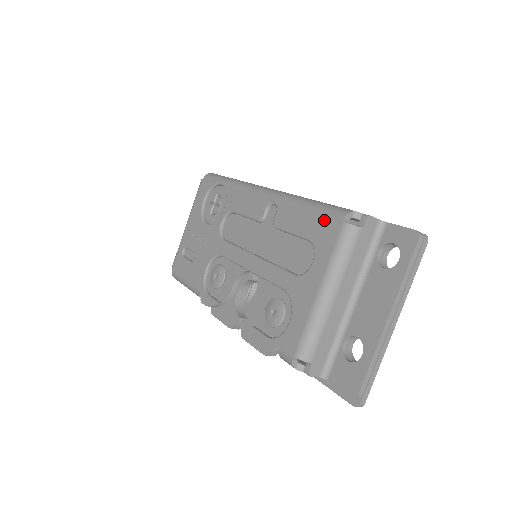
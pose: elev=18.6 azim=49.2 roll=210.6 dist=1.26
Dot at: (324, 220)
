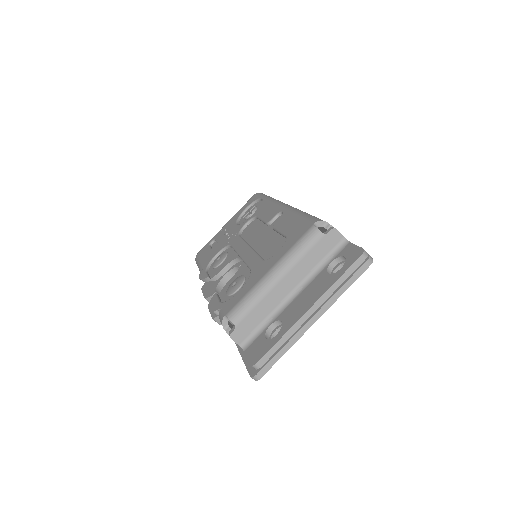
Dot at: (303, 223)
